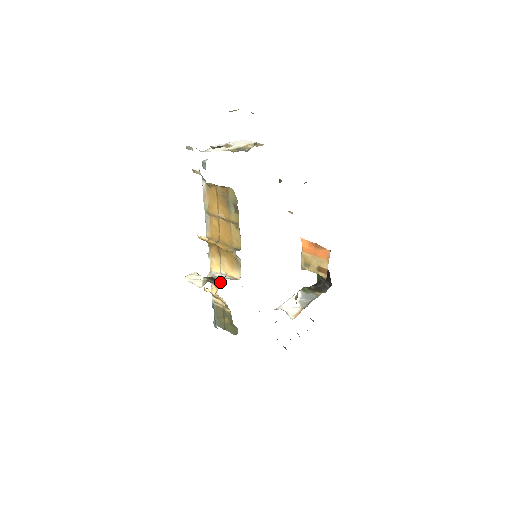
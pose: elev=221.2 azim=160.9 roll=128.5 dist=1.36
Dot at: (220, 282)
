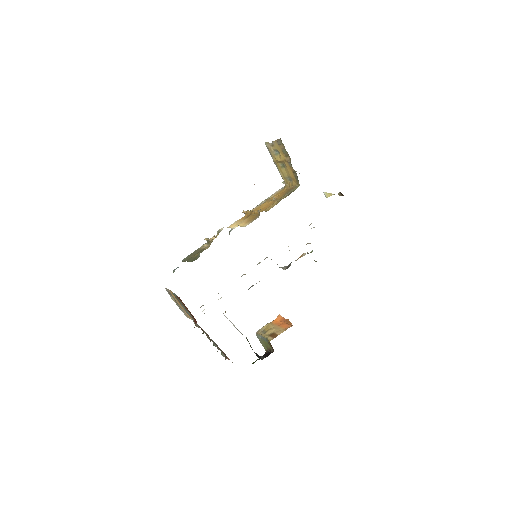
Dot at: occluded
